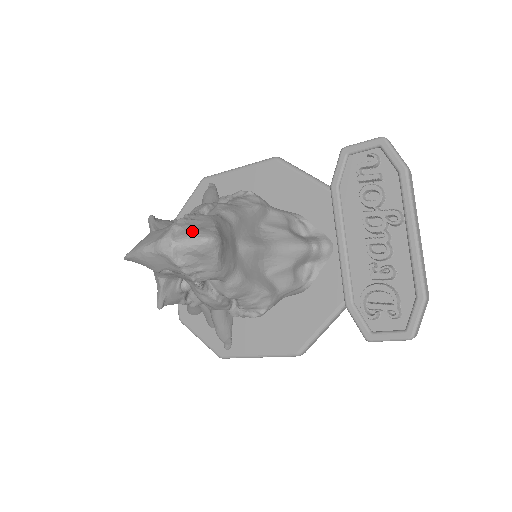
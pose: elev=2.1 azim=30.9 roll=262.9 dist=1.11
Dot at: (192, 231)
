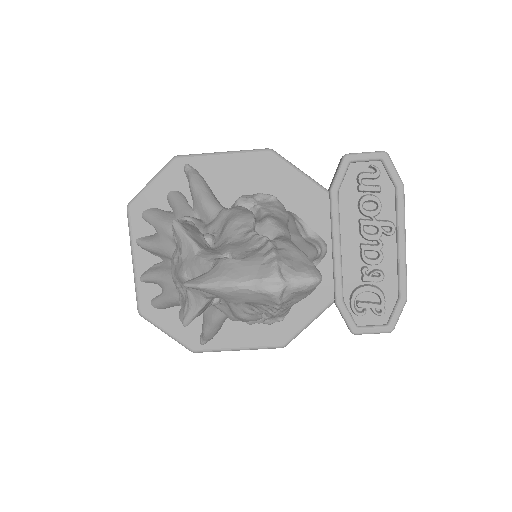
Dot at: (298, 269)
